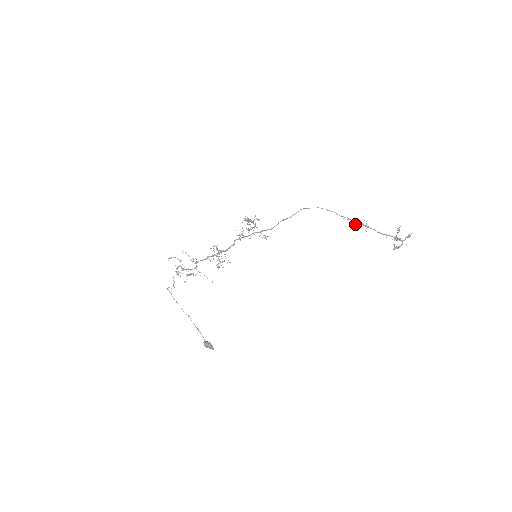
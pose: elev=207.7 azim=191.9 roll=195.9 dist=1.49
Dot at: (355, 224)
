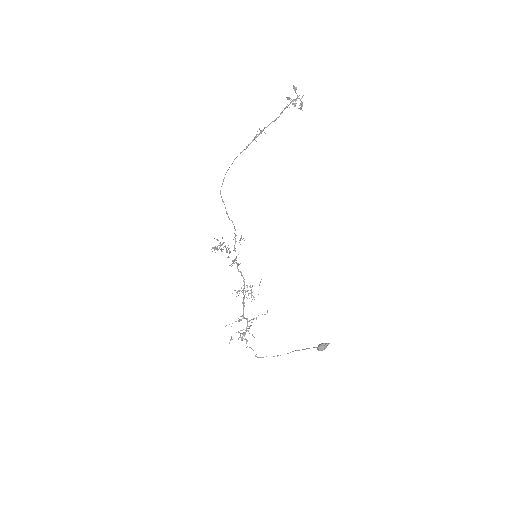
Dot at: occluded
